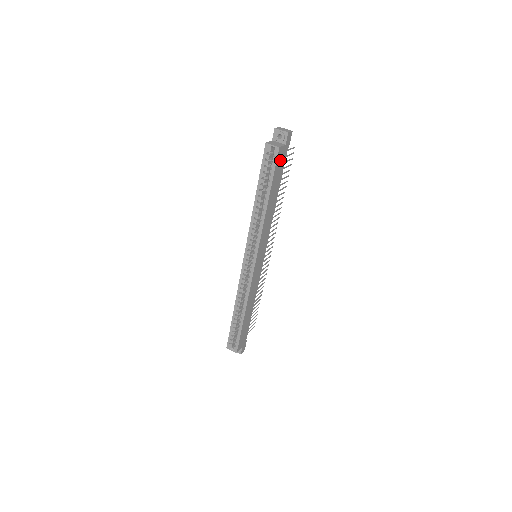
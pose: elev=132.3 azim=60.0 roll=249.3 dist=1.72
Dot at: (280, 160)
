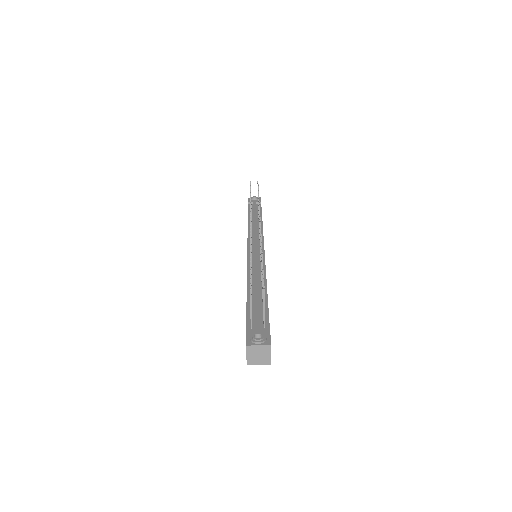
Dot at: occluded
